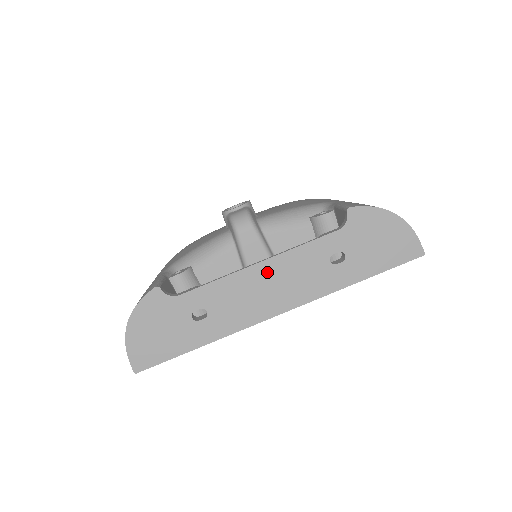
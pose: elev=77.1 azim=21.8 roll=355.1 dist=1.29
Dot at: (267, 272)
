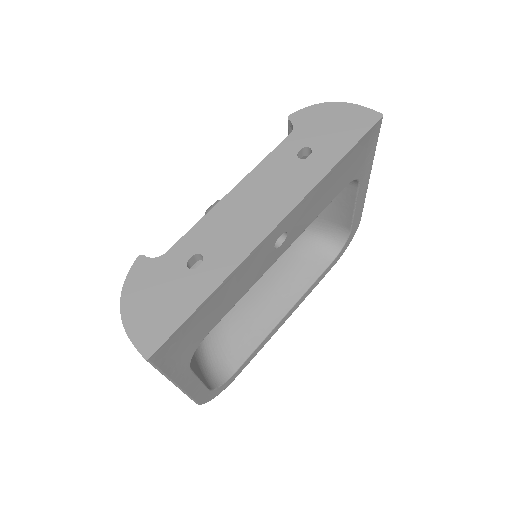
Dot at: (244, 194)
